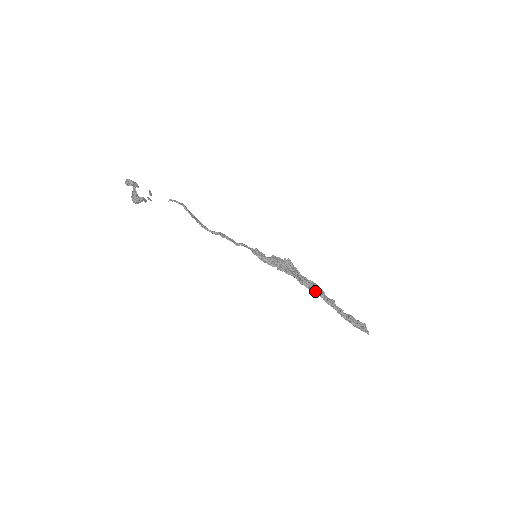
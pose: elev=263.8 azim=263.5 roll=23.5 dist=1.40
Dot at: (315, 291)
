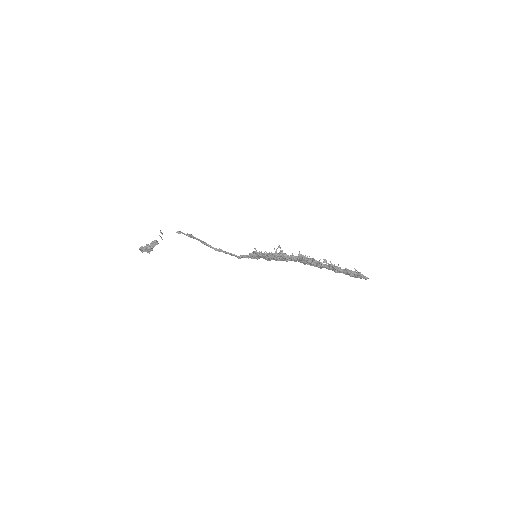
Dot at: (311, 260)
